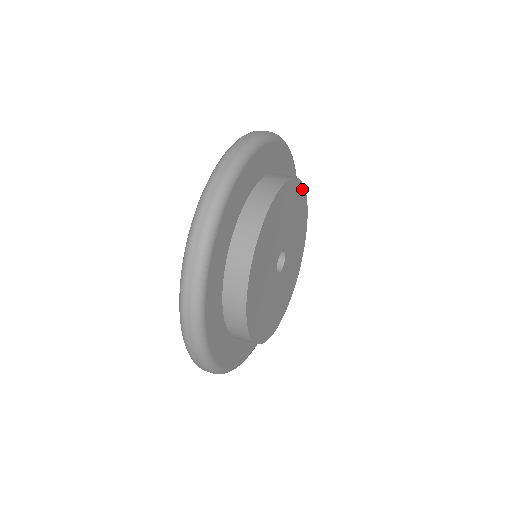
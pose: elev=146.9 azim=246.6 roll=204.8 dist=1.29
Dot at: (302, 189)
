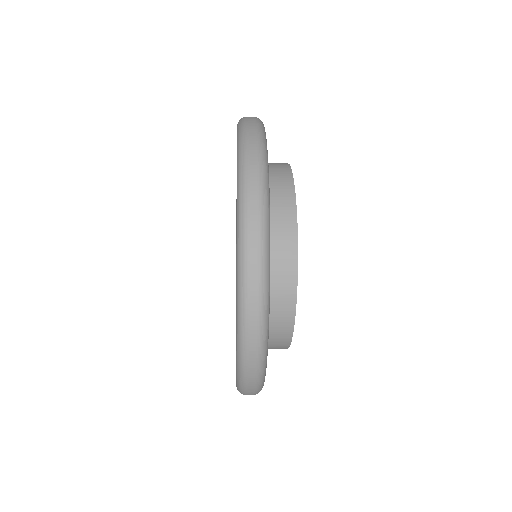
Dot at: occluded
